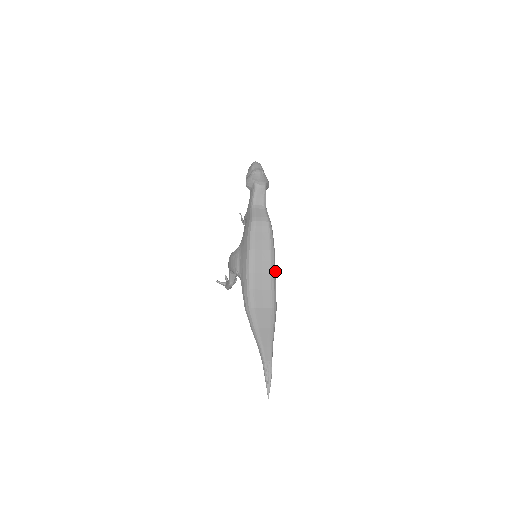
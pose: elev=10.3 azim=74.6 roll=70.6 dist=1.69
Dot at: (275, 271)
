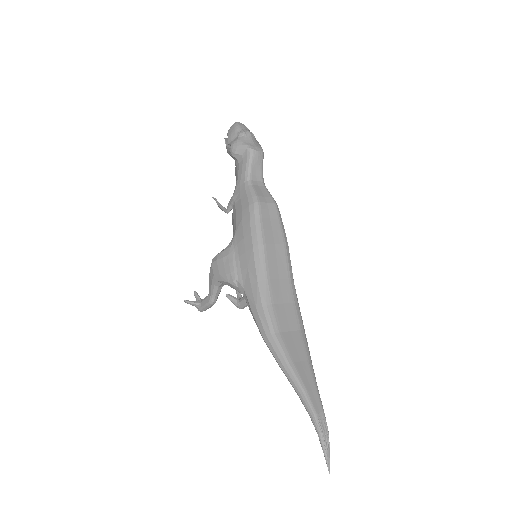
Dot at: occluded
